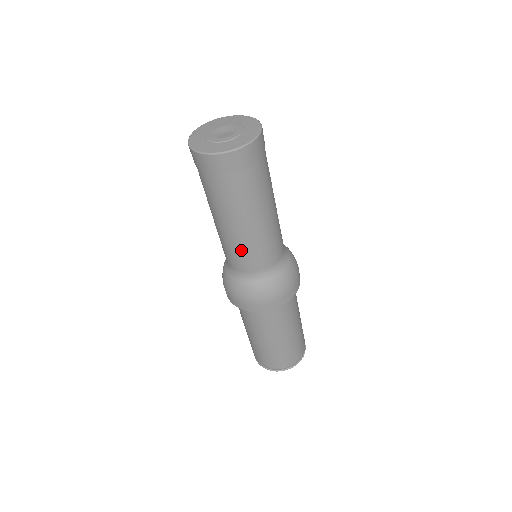
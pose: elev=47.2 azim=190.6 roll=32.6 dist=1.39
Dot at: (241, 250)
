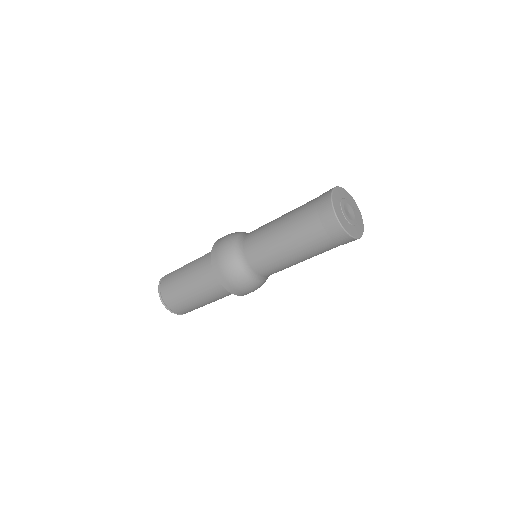
Dot at: (274, 264)
